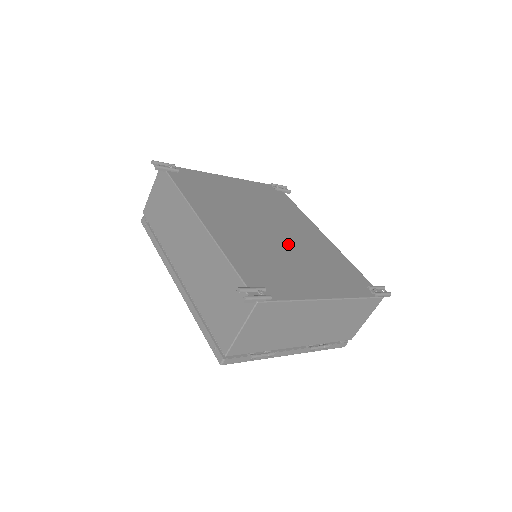
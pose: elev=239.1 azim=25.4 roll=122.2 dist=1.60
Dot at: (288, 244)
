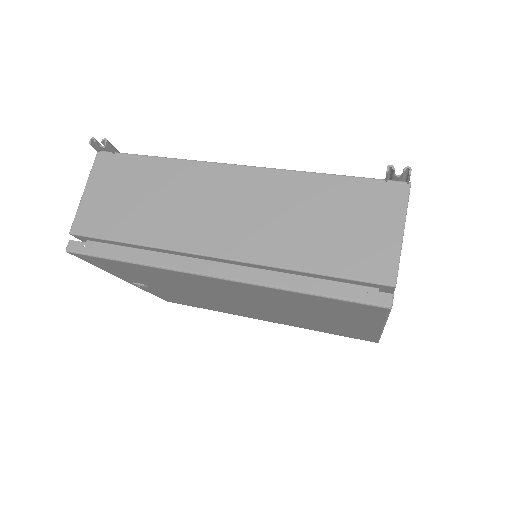
Dot at: occluded
